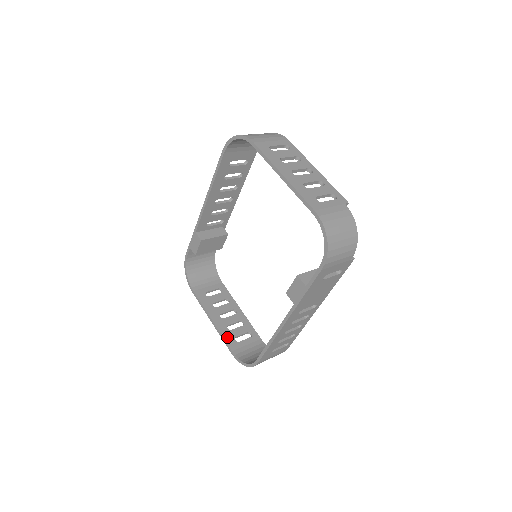
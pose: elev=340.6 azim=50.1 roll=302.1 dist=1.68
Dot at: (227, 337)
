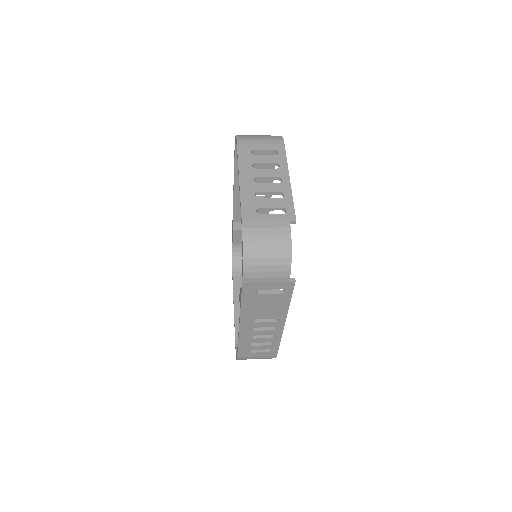
Dot at: (238, 326)
